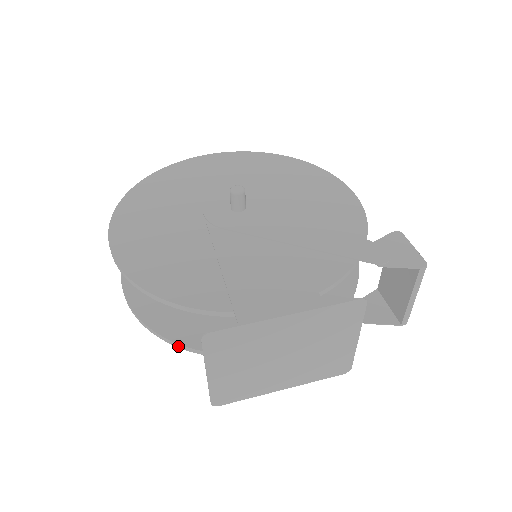
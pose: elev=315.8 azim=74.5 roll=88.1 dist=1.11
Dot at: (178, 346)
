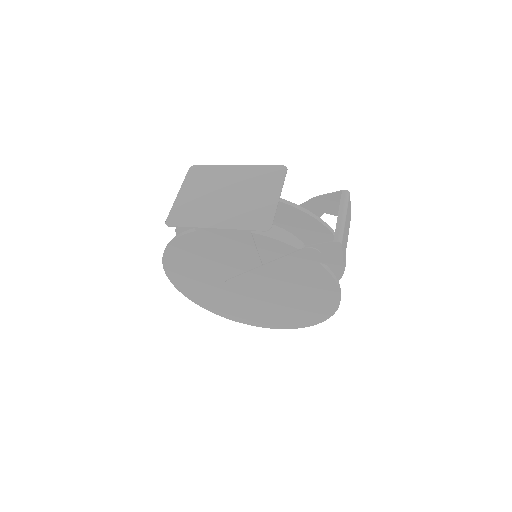
Dot at: (173, 240)
